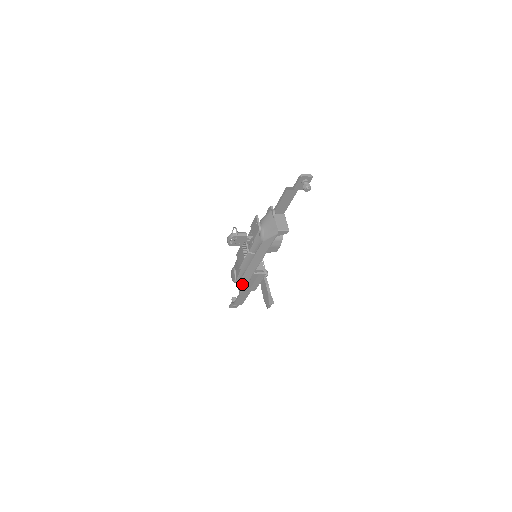
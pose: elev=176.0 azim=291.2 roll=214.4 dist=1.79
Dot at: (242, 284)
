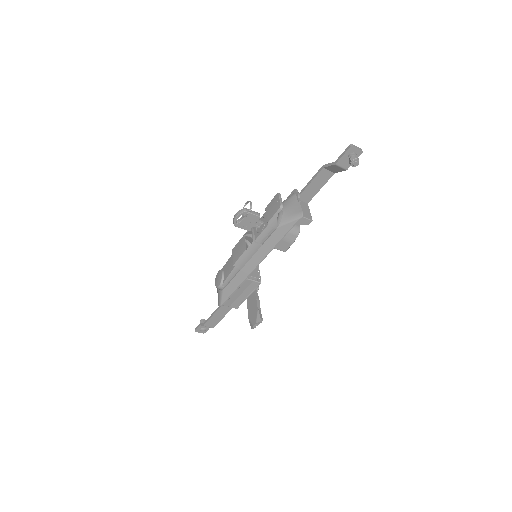
Dot at: (228, 291)
